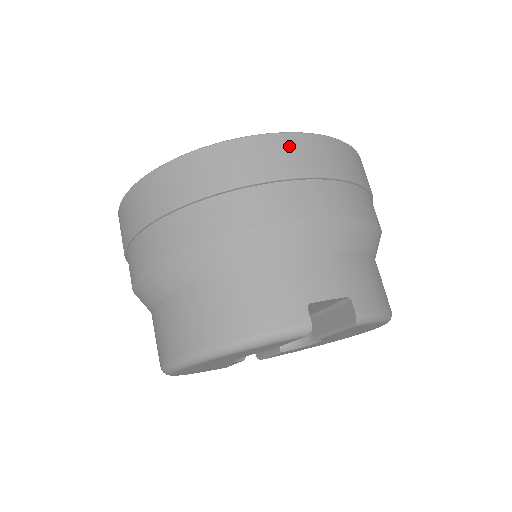
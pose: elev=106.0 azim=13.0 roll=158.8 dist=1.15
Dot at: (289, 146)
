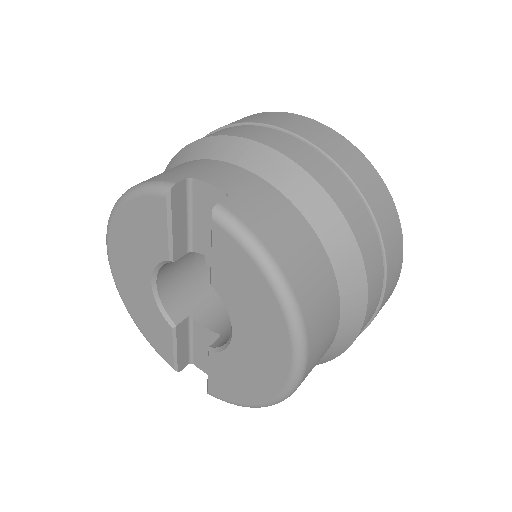
Dot at: (291, 118)
